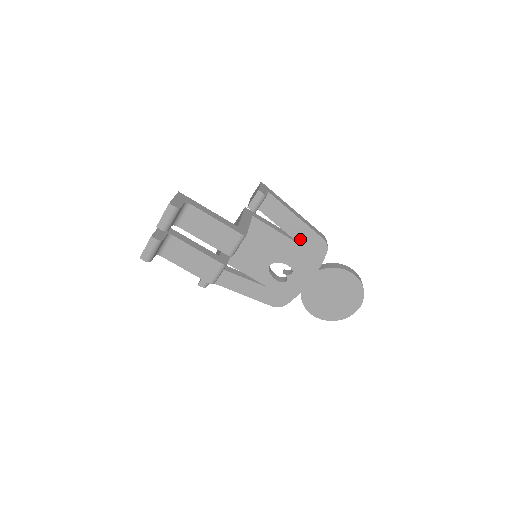
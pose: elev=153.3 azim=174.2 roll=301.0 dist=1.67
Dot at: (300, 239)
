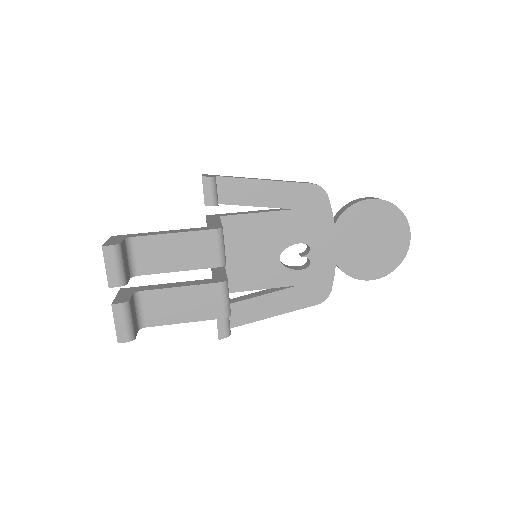
Dot at: (289, 203)
